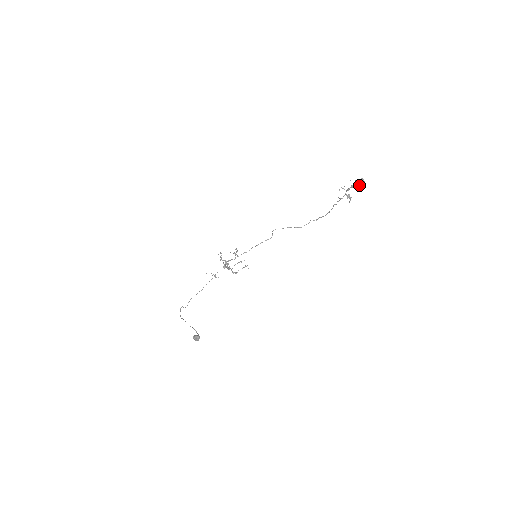
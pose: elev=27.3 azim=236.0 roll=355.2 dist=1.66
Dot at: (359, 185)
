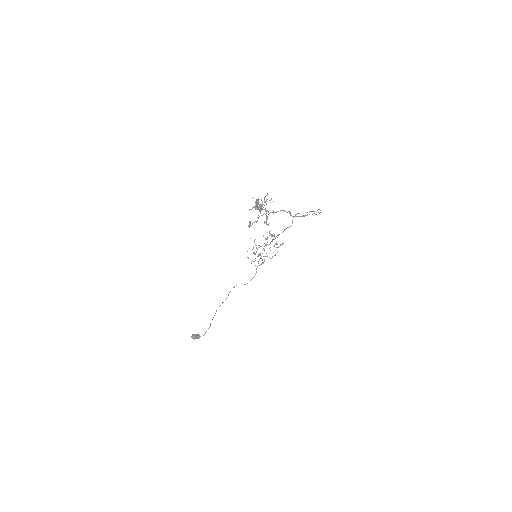
Dot at: (258, 208)
